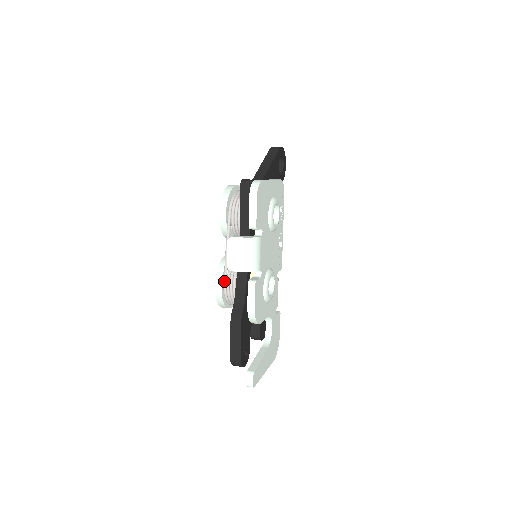
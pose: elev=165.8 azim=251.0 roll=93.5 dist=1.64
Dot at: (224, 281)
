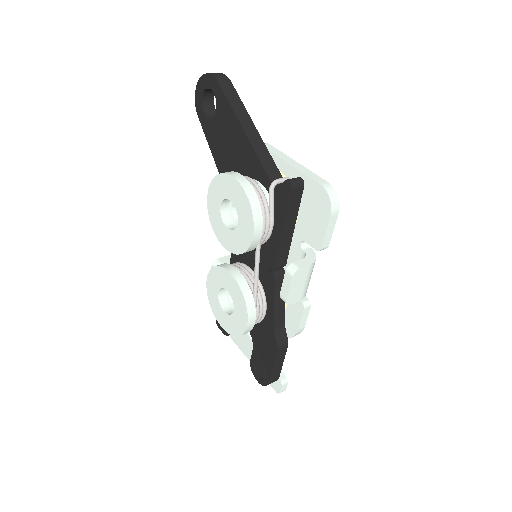
Dot at: (255, 312)
